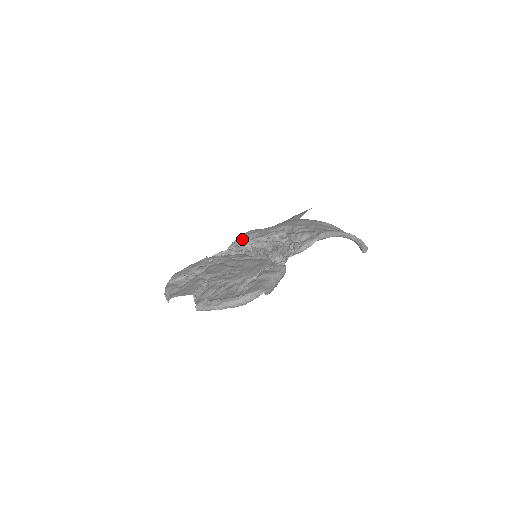
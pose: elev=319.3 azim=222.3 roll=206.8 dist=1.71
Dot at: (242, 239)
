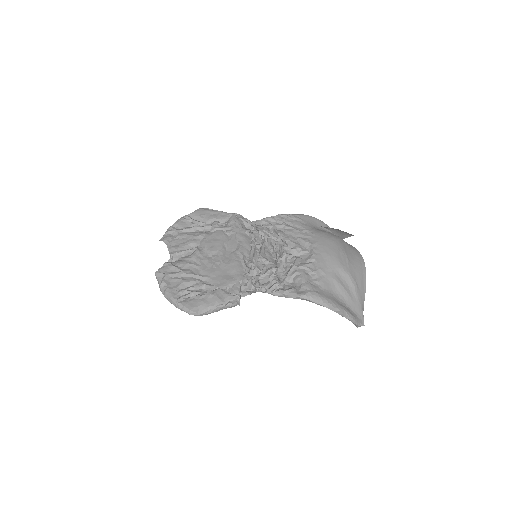
Dot at: (277, 221)
